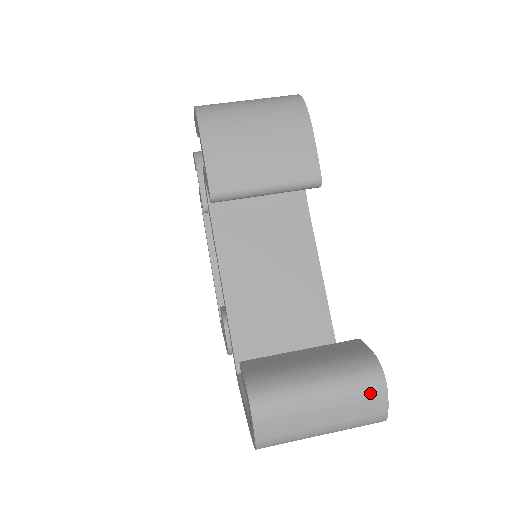
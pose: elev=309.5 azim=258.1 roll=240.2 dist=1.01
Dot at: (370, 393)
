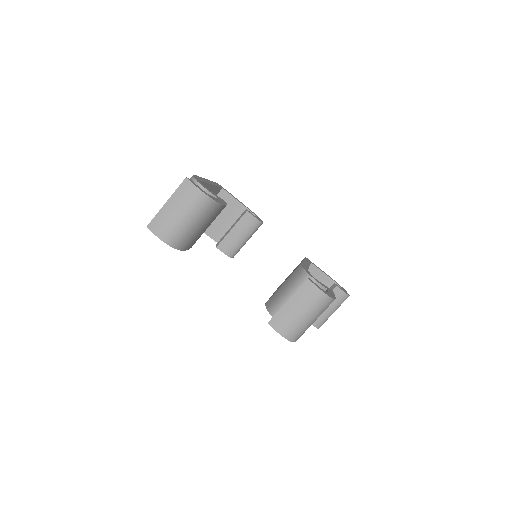
Dot at: occluded
